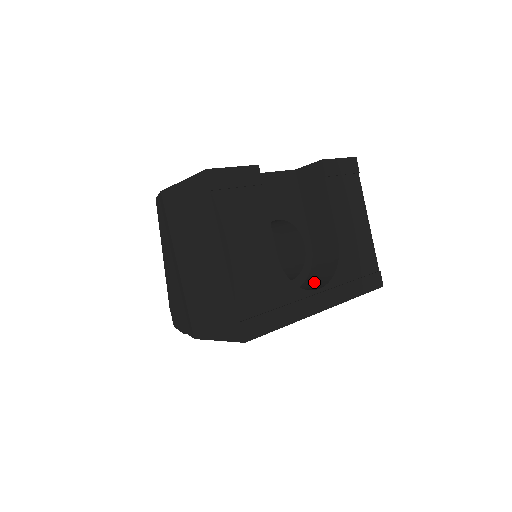
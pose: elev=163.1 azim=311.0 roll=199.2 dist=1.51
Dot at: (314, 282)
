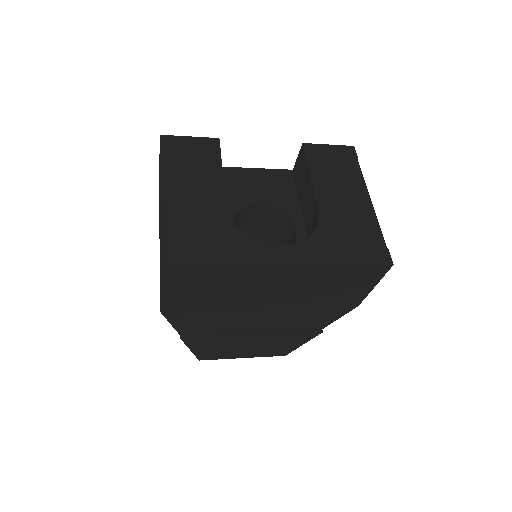
Dot at: occluded
